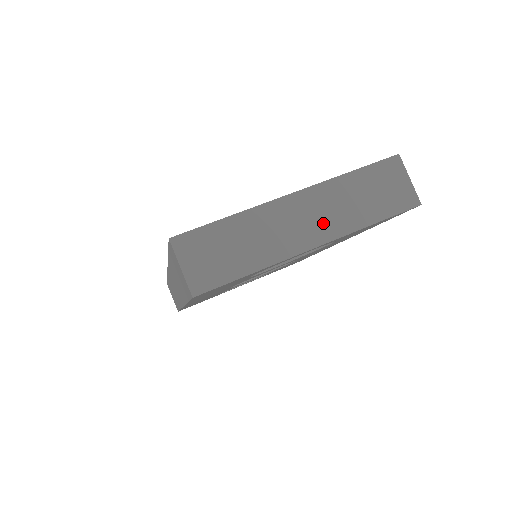
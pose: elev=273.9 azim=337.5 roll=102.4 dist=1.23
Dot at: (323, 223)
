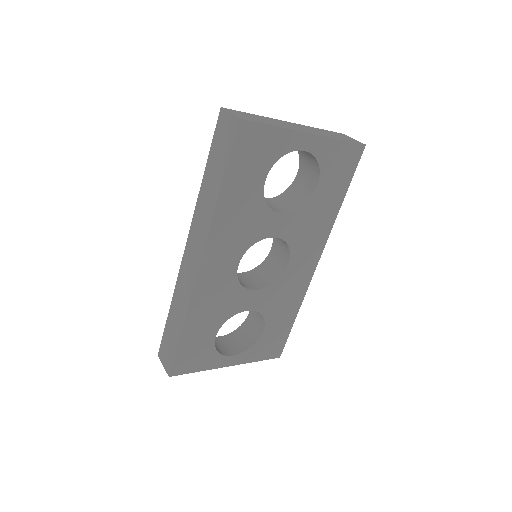
Dot at: (311, 131)
